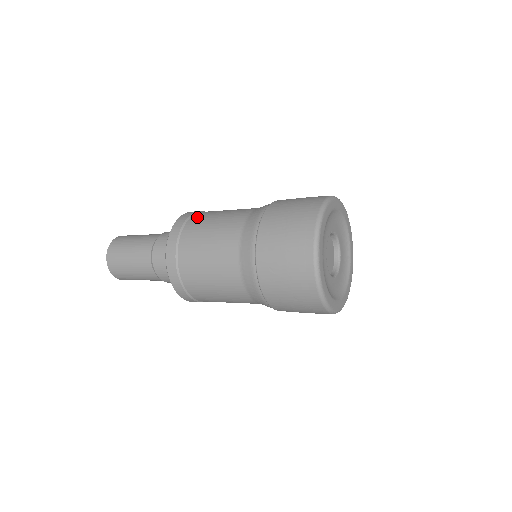
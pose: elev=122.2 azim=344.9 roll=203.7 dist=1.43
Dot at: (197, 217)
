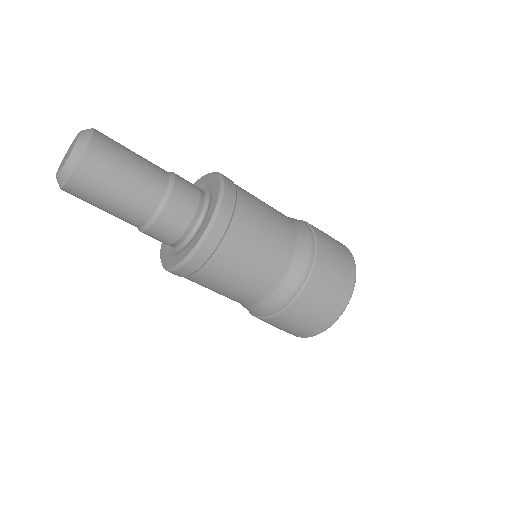
Dot at: occluded
